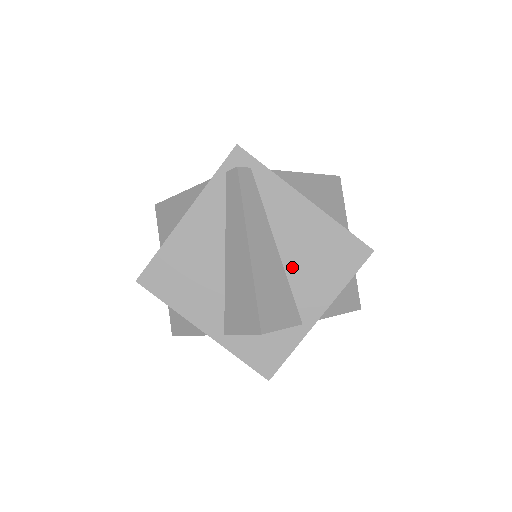
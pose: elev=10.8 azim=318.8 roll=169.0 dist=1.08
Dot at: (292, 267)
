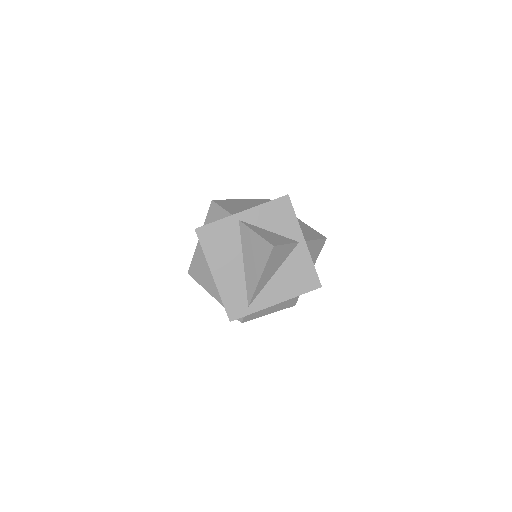
Dot at: occluded
